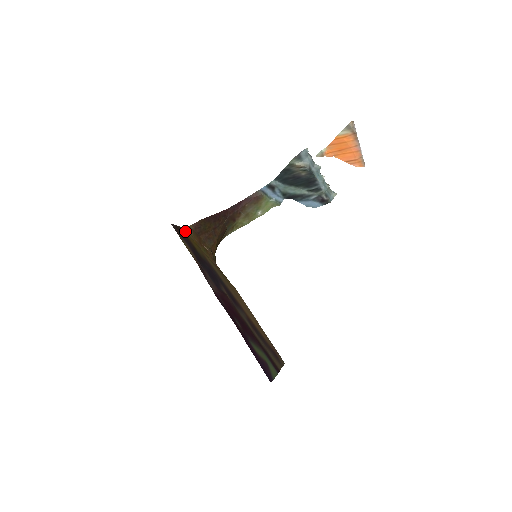
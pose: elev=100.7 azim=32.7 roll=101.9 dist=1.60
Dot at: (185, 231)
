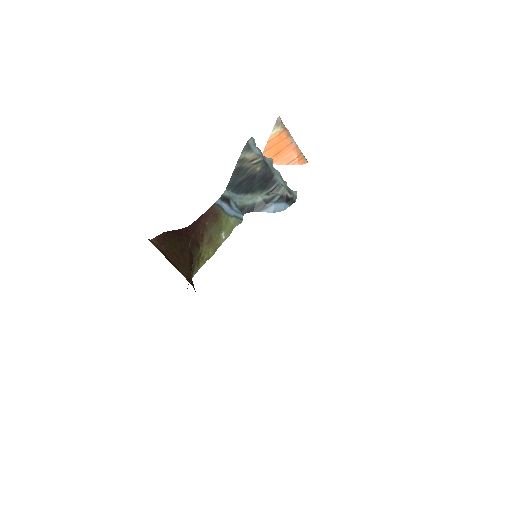
Dot at: (150, 241)
